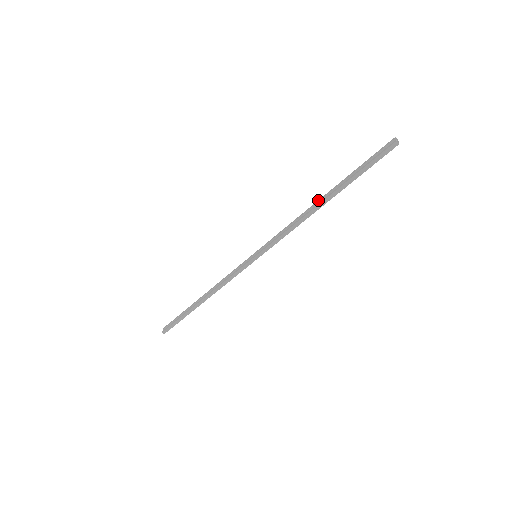
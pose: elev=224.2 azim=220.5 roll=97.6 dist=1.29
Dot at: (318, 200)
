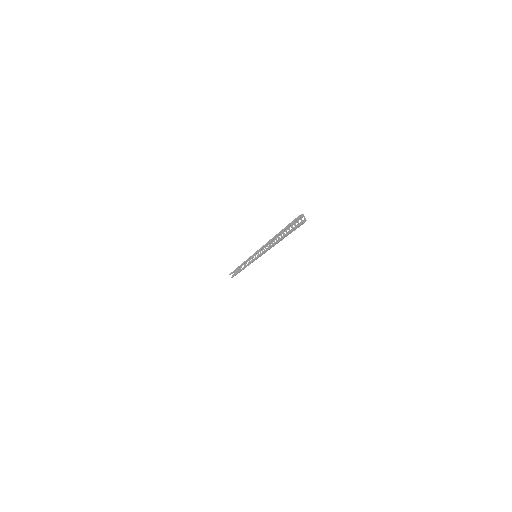
Dot at: (272, 238)
